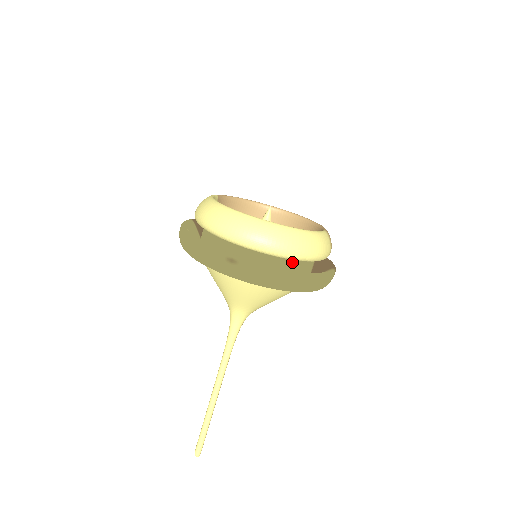
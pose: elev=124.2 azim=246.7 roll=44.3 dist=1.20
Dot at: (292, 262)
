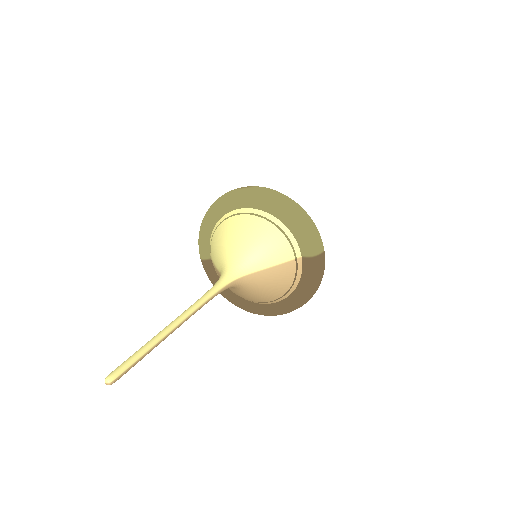
Dot at: occluded
